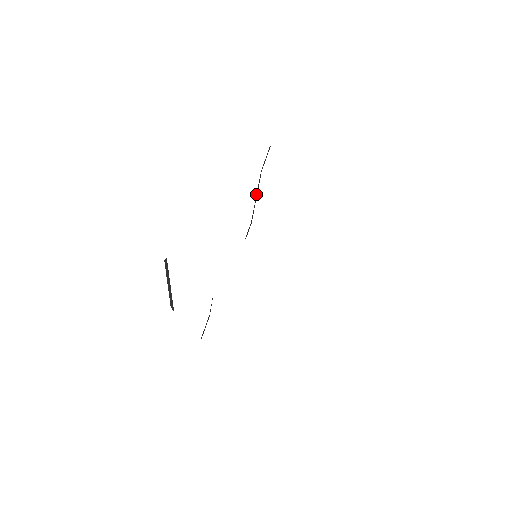
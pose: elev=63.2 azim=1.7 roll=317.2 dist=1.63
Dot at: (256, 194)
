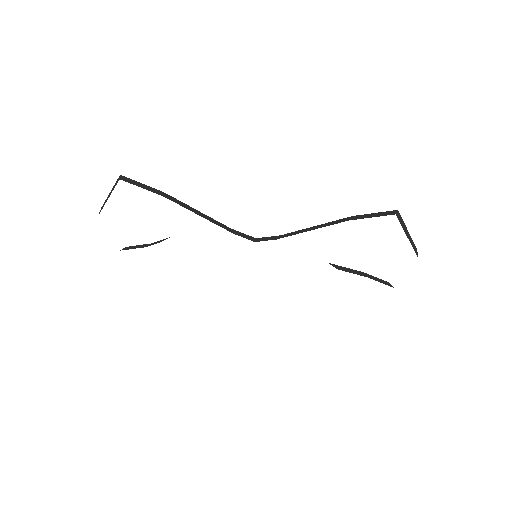
Dot at: occluded
